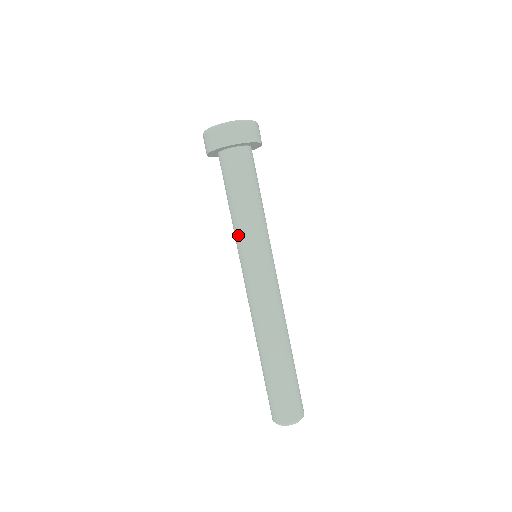
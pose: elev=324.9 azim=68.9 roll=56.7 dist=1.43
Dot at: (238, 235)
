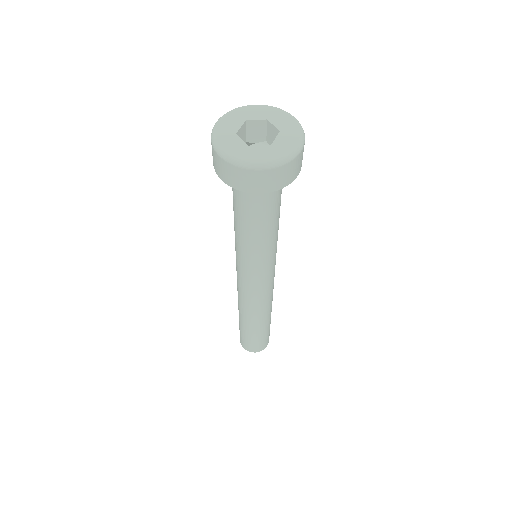
Dot at: (237, 246)
